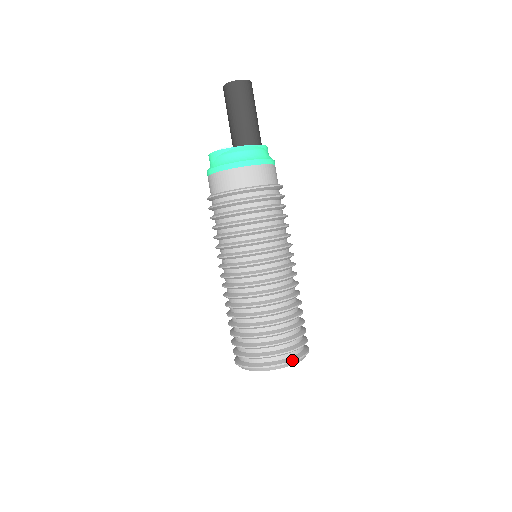
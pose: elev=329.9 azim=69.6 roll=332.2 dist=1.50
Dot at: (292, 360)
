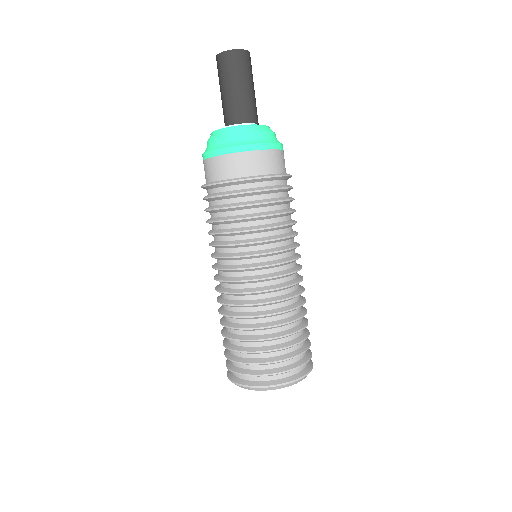
Dot at: (312, 362)
